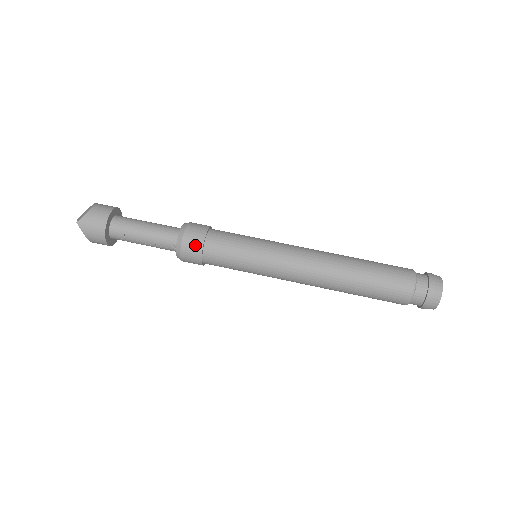
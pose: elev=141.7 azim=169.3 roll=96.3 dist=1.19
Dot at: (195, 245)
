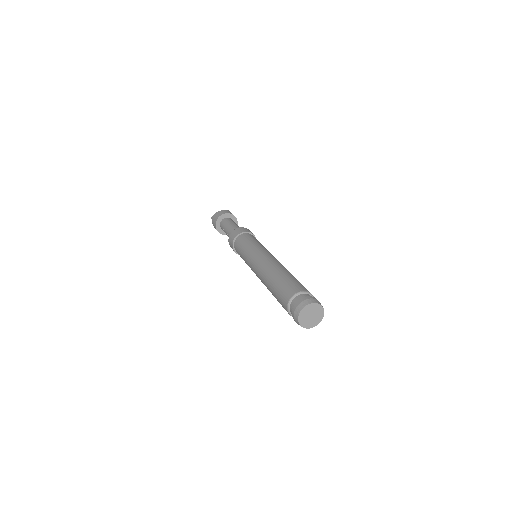
Dot at: (232, 239)
